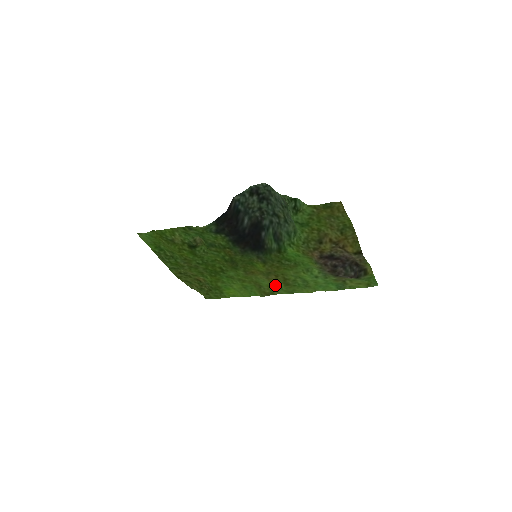
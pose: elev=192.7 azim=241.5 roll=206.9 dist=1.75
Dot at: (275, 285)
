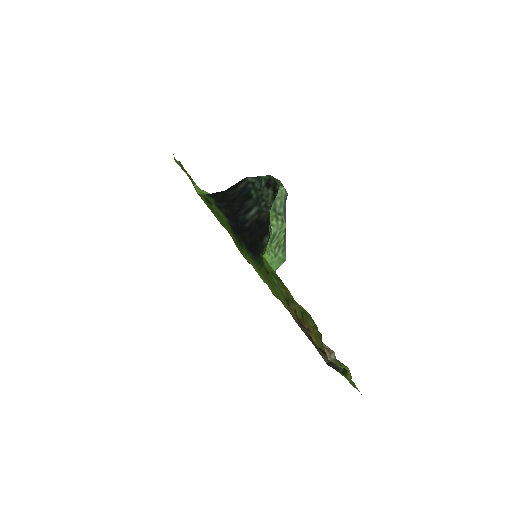
Dot at: (277, 296)
